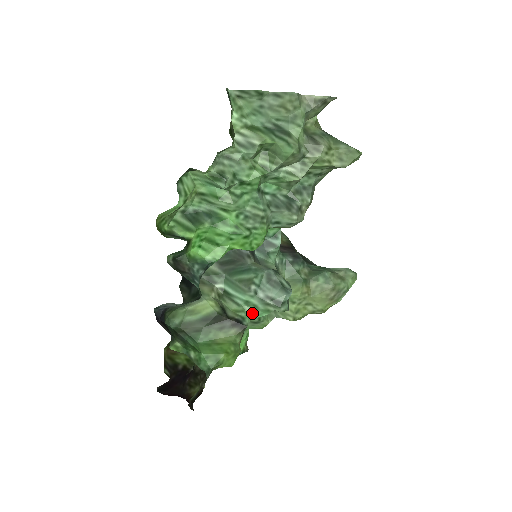
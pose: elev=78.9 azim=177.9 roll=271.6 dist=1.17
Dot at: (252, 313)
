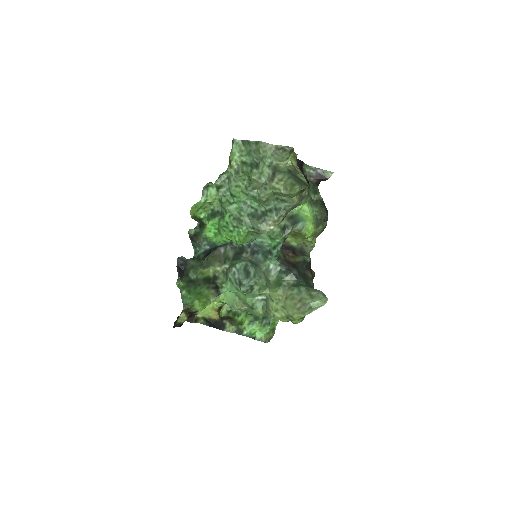
Dot at: (230, 287)
